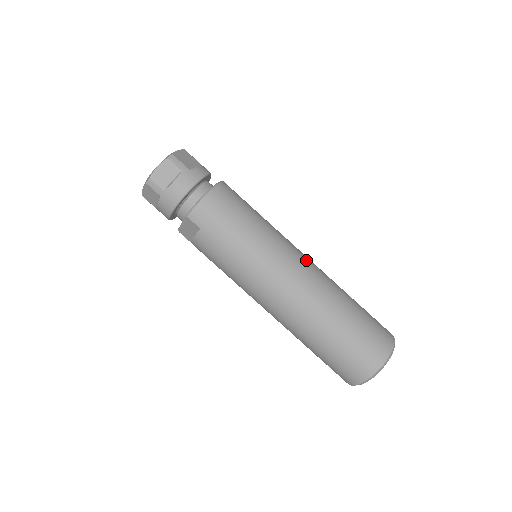
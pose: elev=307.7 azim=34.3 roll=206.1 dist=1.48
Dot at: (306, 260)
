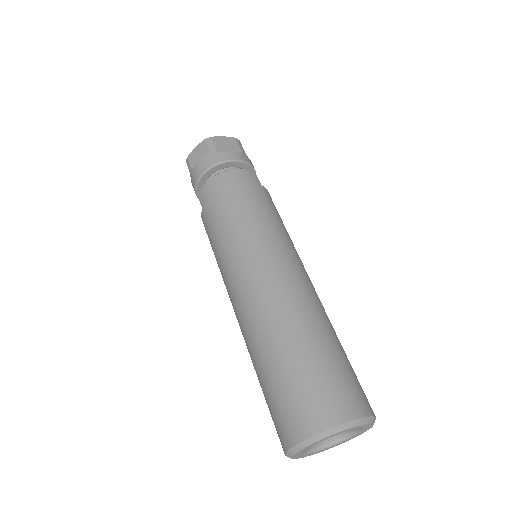
Dot at: (287, 269)
